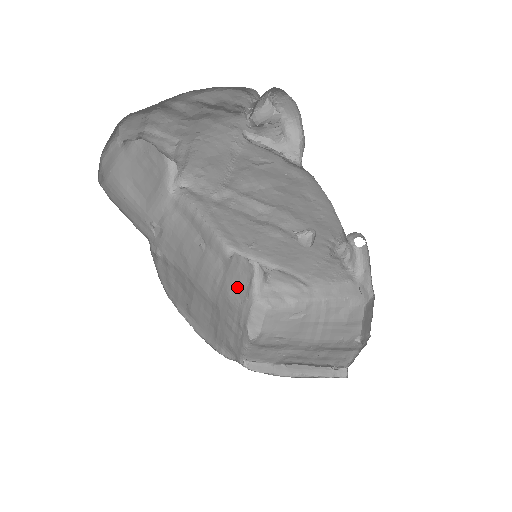
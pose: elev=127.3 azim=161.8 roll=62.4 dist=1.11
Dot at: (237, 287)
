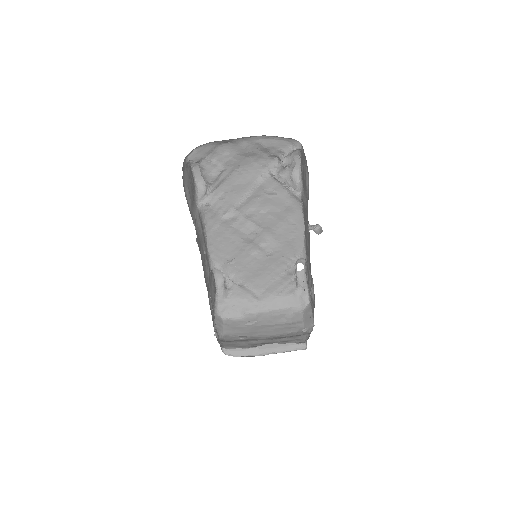
Dot at: (211, 296)
